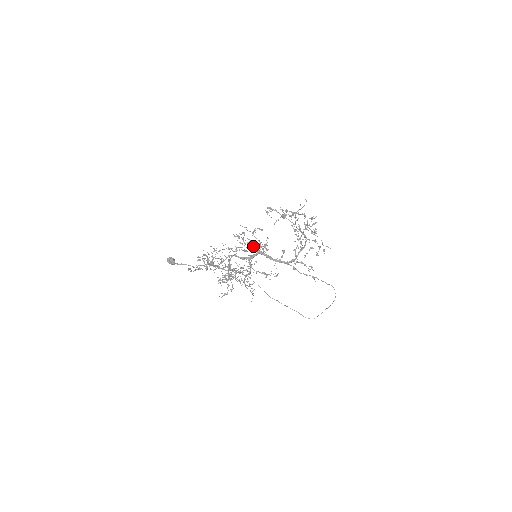
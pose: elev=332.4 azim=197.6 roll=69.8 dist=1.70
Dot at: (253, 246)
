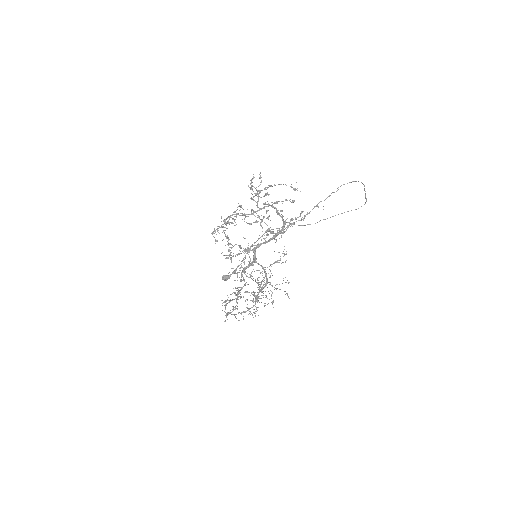
Dot at: (244, 259)
